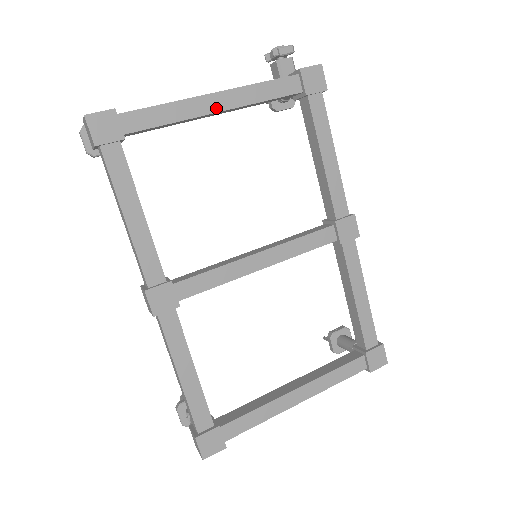
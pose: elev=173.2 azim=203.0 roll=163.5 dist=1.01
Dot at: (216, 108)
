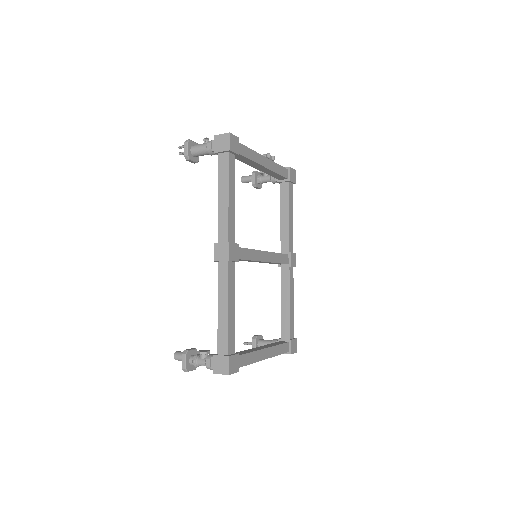
Dot at: (264, 164)
